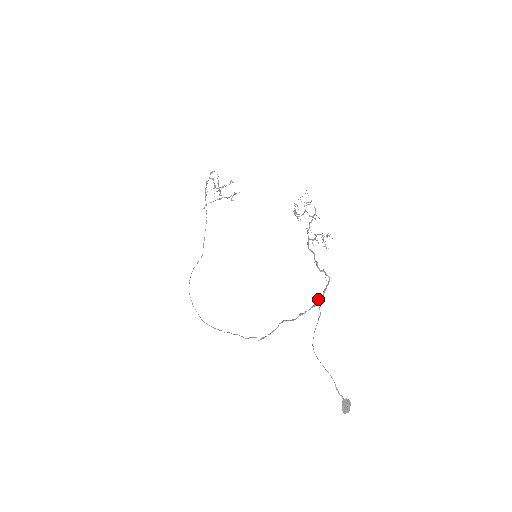
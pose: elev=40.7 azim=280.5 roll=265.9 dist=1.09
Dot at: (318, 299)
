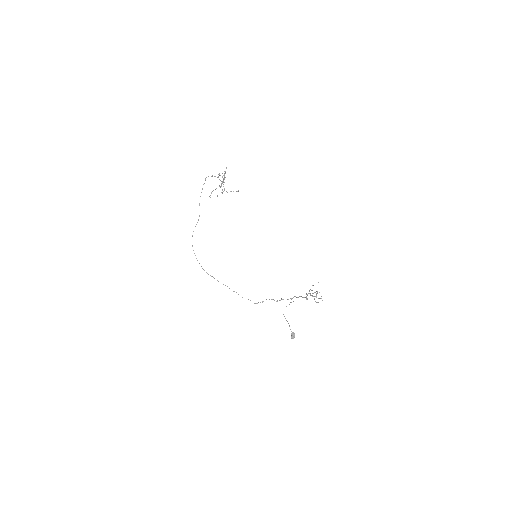
Dot at: occluded
